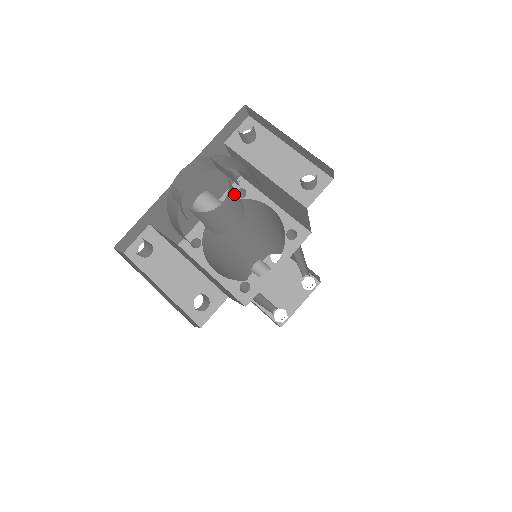
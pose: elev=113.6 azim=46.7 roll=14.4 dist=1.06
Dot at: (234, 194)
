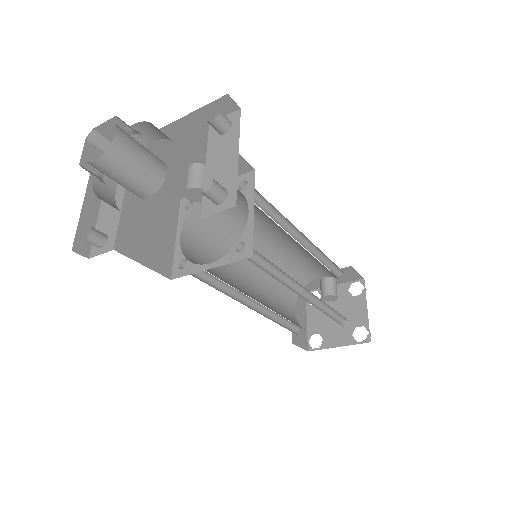
Dot at: (126, 162)
